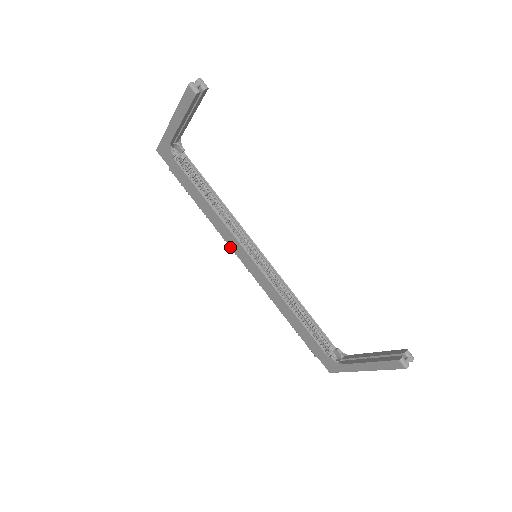
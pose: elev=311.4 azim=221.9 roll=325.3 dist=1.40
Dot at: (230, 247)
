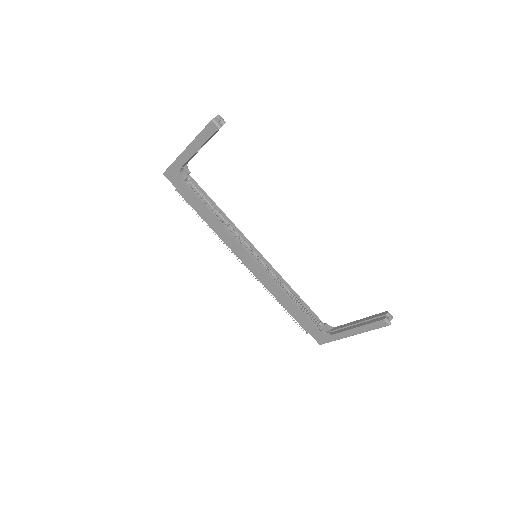
Dot at: (232, 251)
